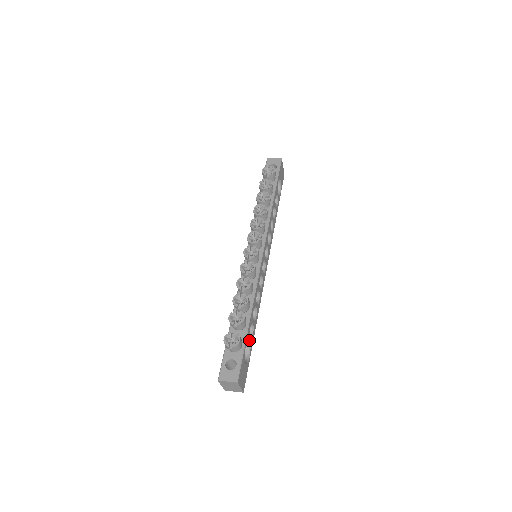
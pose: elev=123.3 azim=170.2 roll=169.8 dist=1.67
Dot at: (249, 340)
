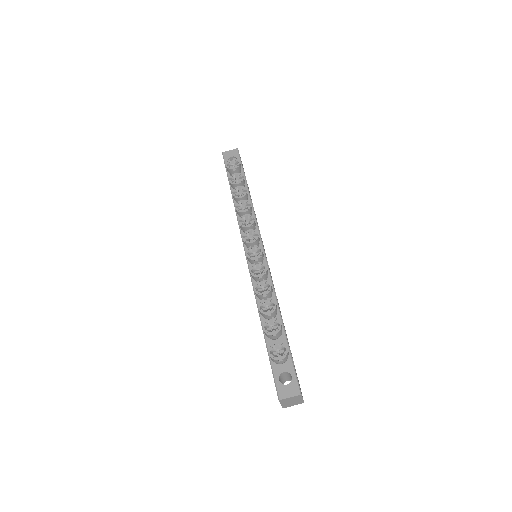
Dot at: (289, 346)
